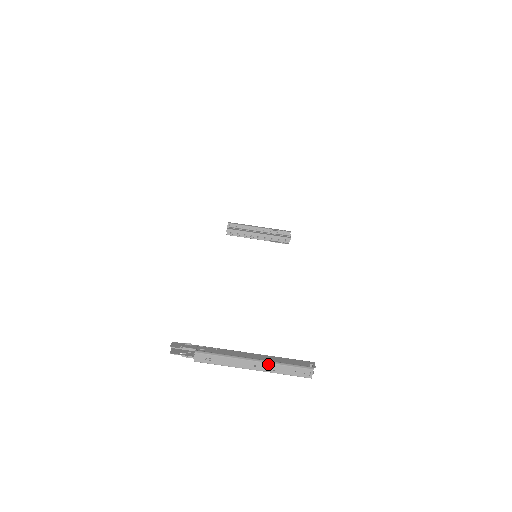
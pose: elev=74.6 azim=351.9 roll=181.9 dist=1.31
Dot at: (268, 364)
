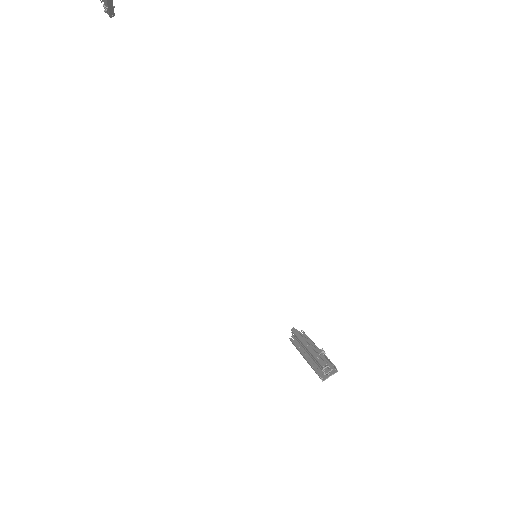
Dot at: out of frame
